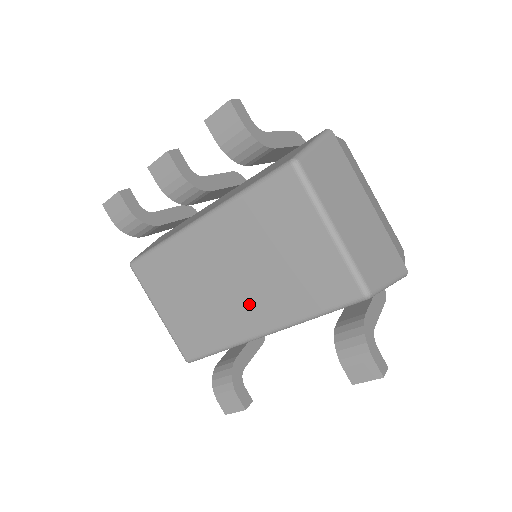
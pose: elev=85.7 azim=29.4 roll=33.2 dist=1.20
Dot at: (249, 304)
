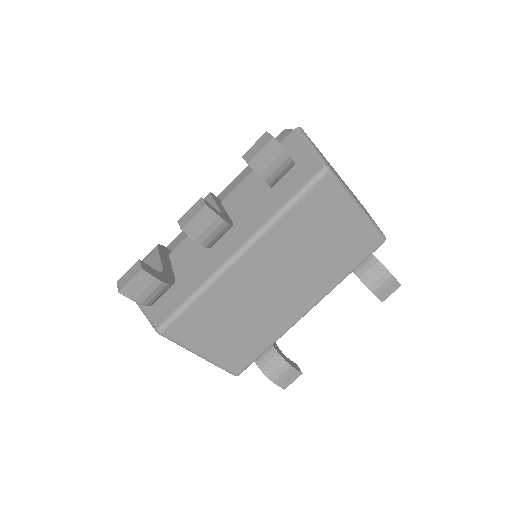
Dot at: (296, 295)
